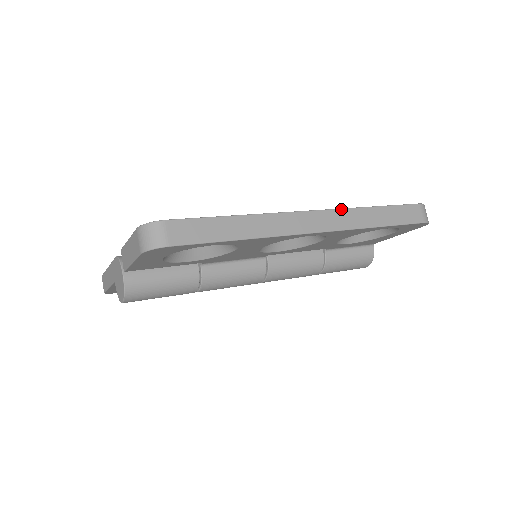
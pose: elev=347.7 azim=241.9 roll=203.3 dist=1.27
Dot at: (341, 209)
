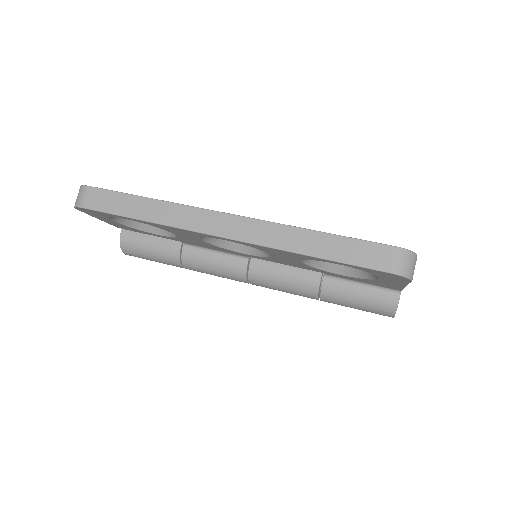
Dot at: (265, 221)
